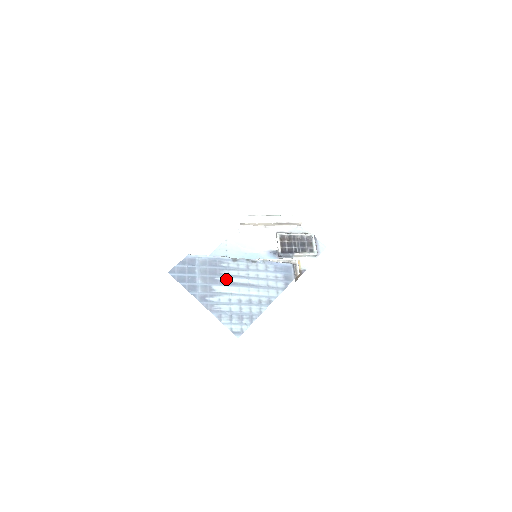
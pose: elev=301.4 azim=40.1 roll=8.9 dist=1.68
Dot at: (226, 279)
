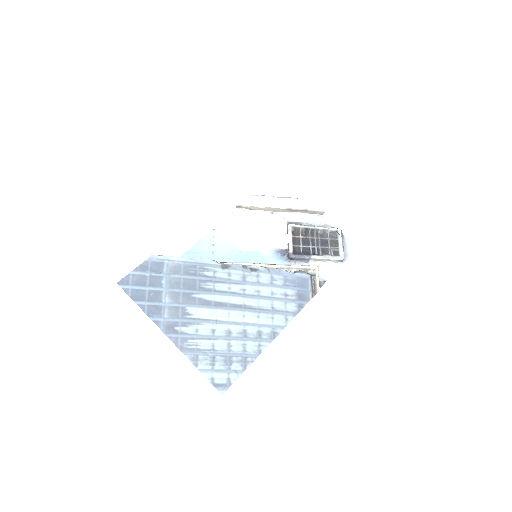
Dot at: (209, 297)
